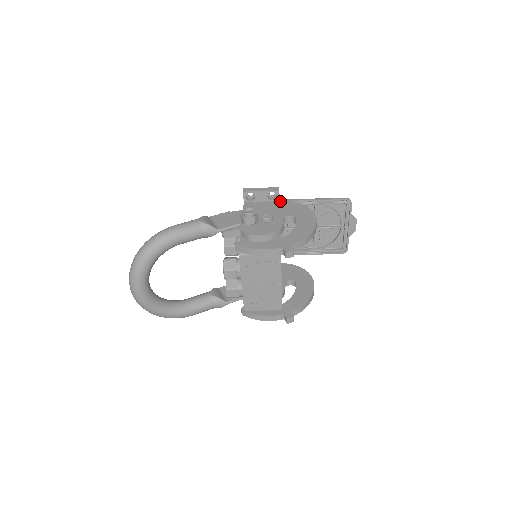
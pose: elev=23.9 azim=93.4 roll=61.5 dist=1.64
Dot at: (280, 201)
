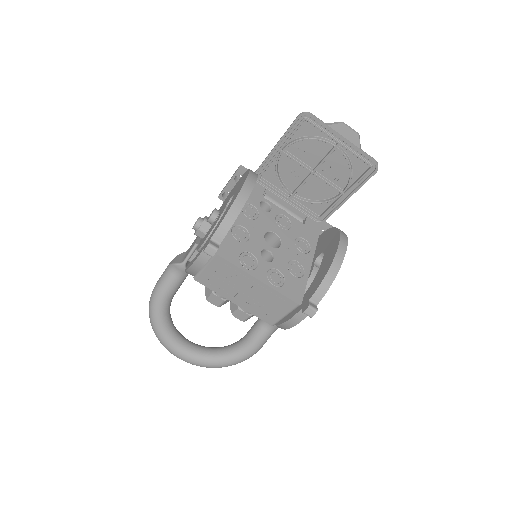
Dot at: (237, 182)
